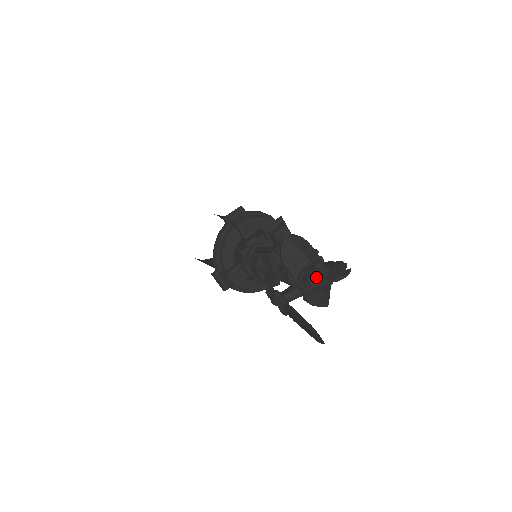
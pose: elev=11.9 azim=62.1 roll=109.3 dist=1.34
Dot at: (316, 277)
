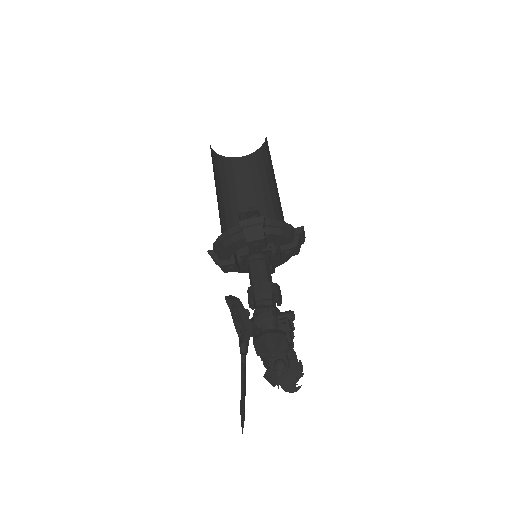
Dot at: (270, 377)
